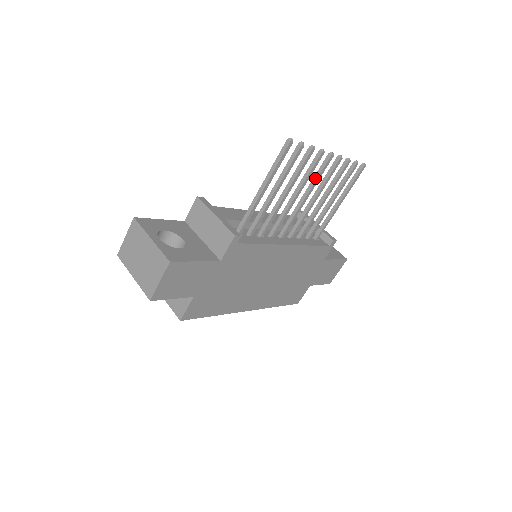
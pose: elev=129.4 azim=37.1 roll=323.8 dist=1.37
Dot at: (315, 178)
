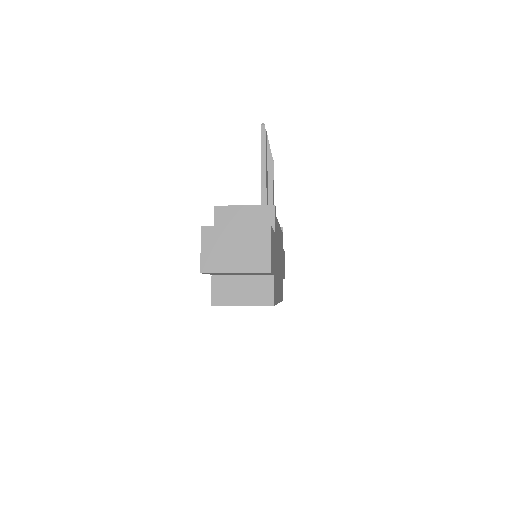
Dot at: occluded
